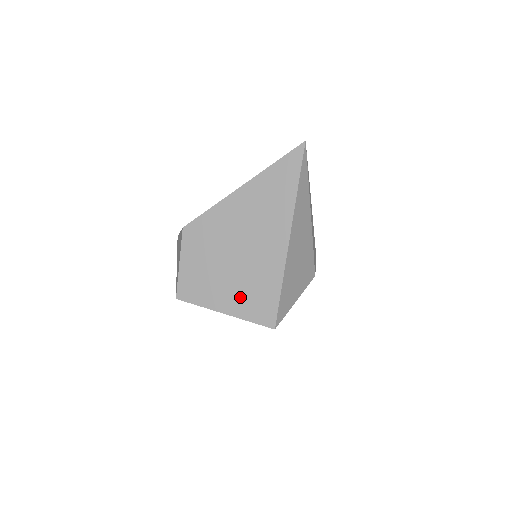
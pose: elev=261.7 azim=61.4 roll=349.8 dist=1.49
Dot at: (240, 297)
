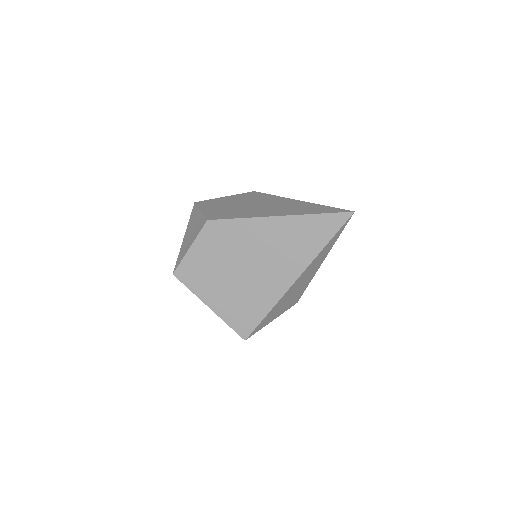
Dot at: (229, 303)
